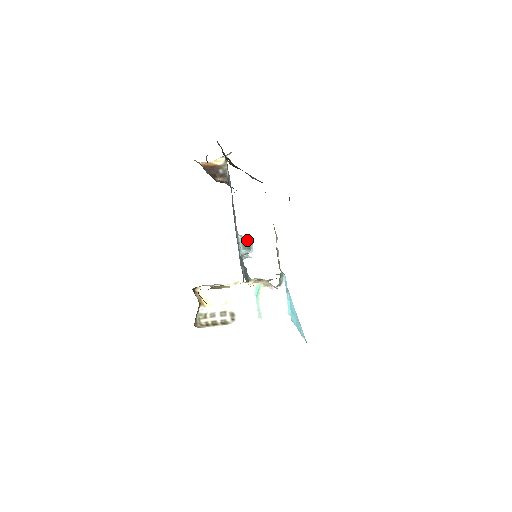
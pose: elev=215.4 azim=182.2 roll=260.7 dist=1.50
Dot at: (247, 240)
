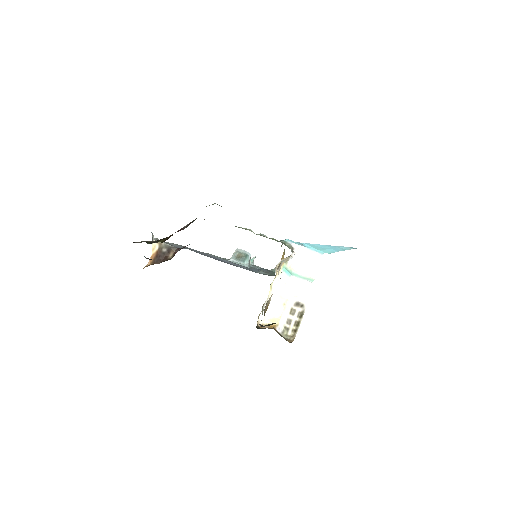
Dot at: (238, 254)
